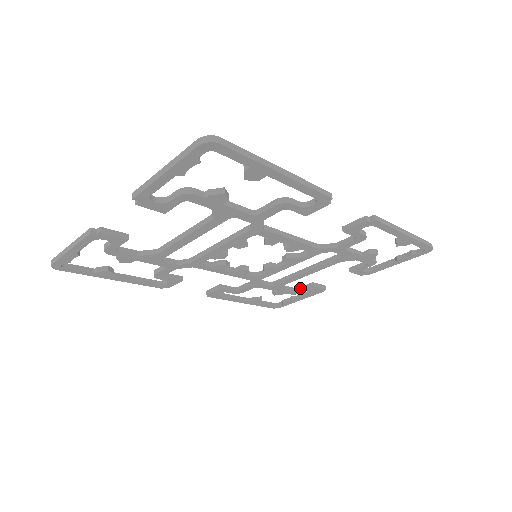
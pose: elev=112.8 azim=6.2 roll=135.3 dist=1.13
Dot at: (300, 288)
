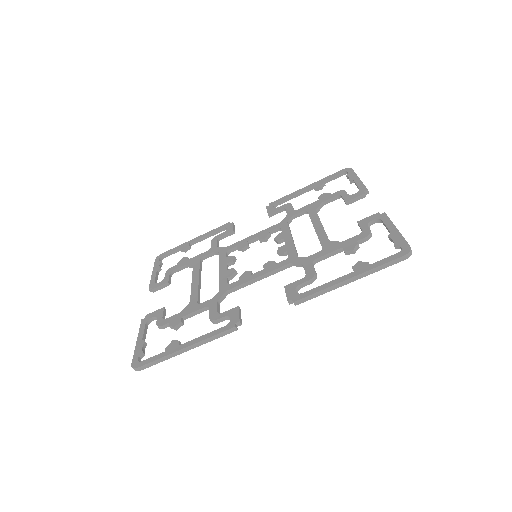
Dot at: (341, 197)
